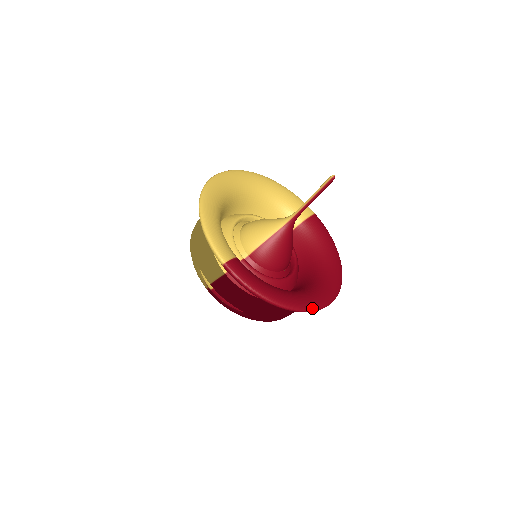
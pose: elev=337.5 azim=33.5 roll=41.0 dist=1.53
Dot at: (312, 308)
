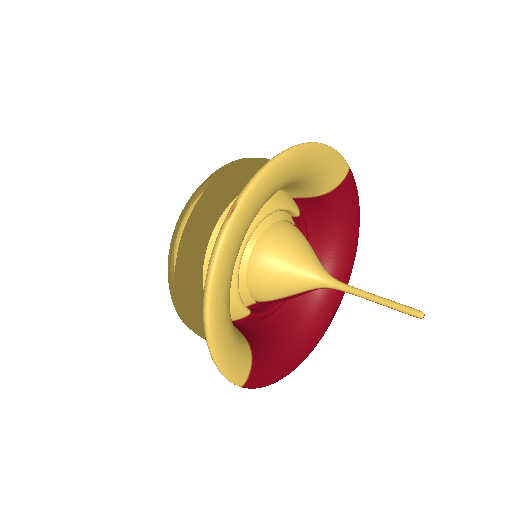
Dot at: occluded
